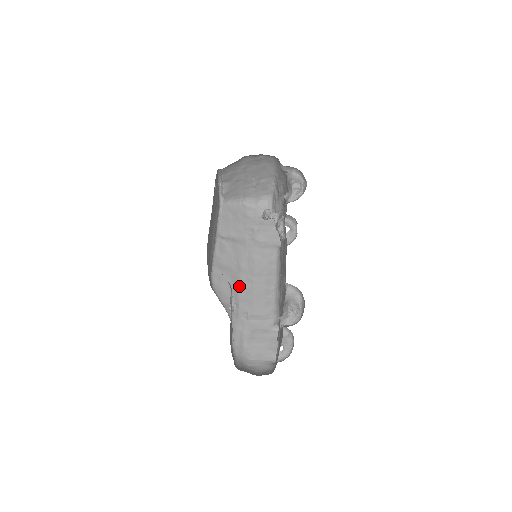
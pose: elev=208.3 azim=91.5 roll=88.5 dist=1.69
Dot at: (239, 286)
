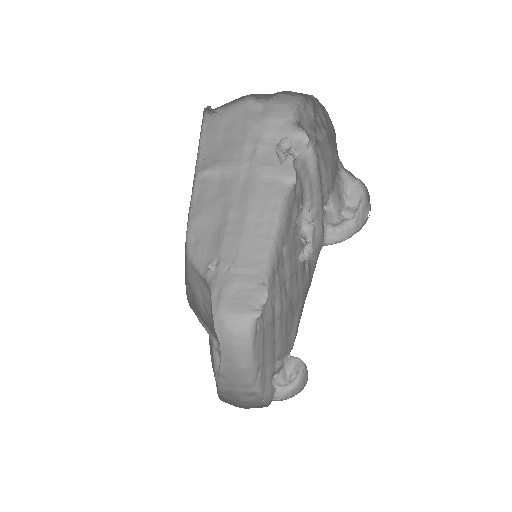
Dot at: (223, 237)
